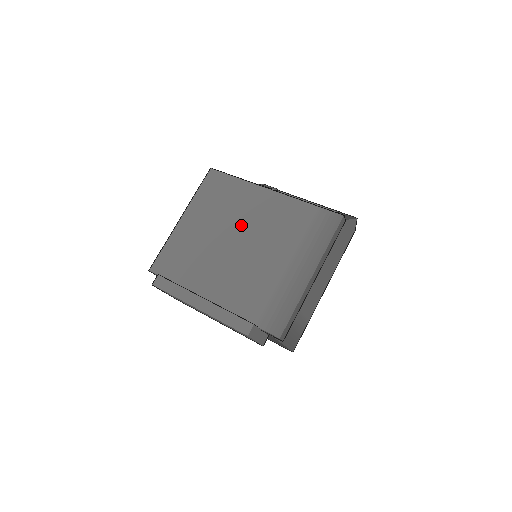
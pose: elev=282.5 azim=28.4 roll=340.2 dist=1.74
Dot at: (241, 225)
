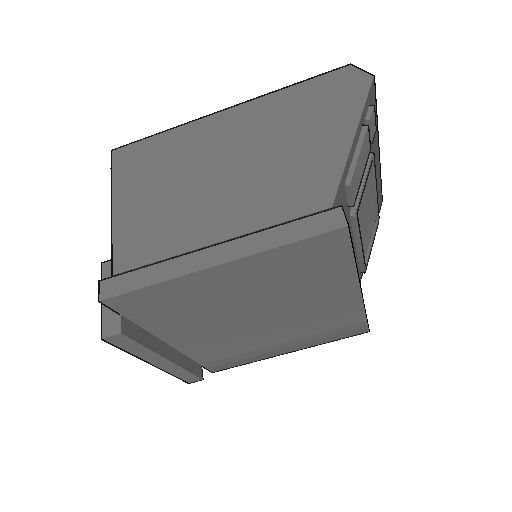
Dot at: (285, 306)
